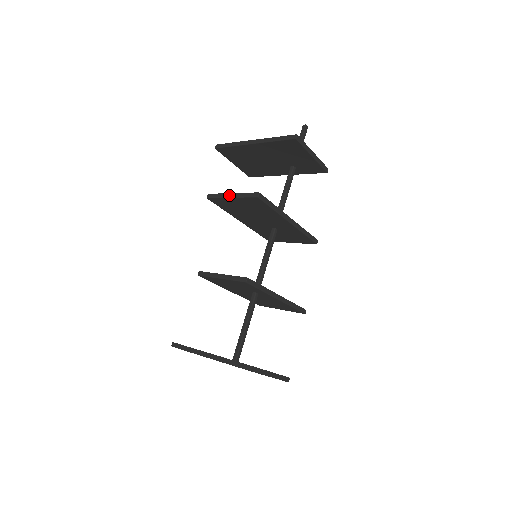
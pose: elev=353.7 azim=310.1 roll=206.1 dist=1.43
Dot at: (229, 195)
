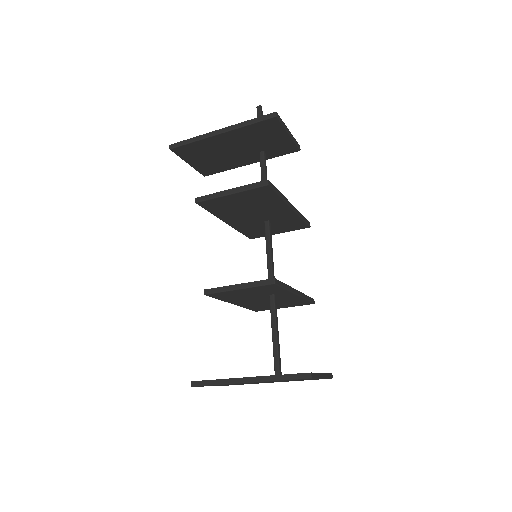
Dot at: (227, 192)
